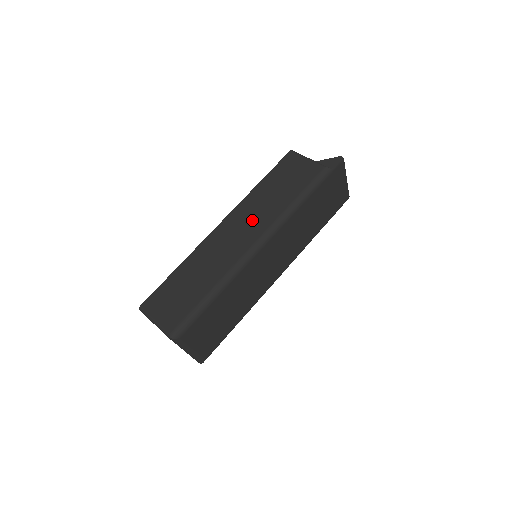
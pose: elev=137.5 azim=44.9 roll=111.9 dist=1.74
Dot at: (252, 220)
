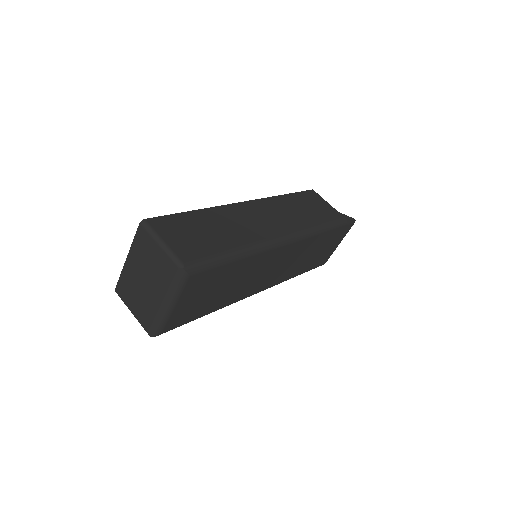
Dot at: (281, 216)
